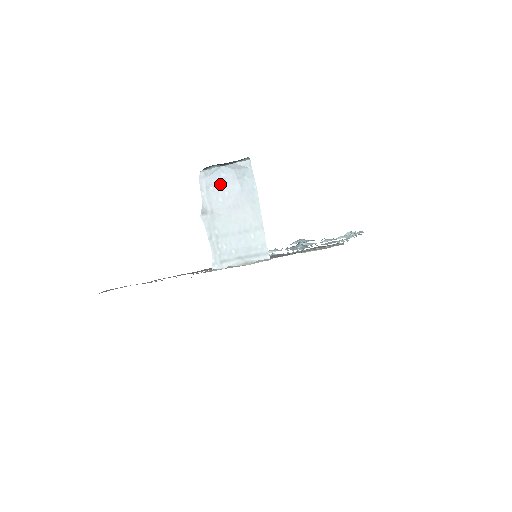
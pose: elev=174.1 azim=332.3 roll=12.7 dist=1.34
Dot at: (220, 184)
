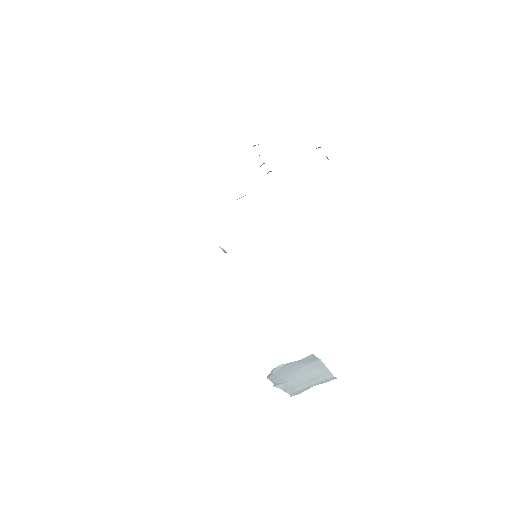
Dot at: (286, 371)
